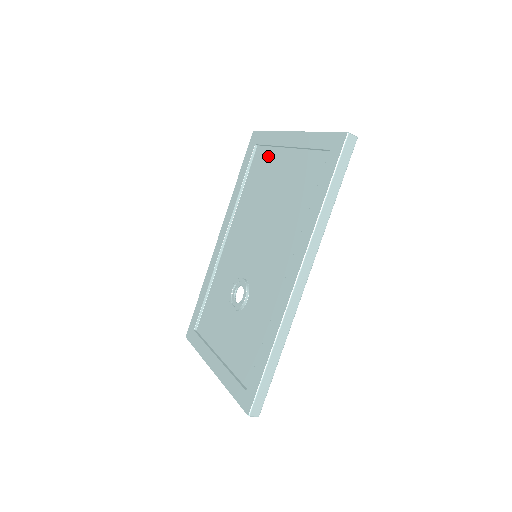
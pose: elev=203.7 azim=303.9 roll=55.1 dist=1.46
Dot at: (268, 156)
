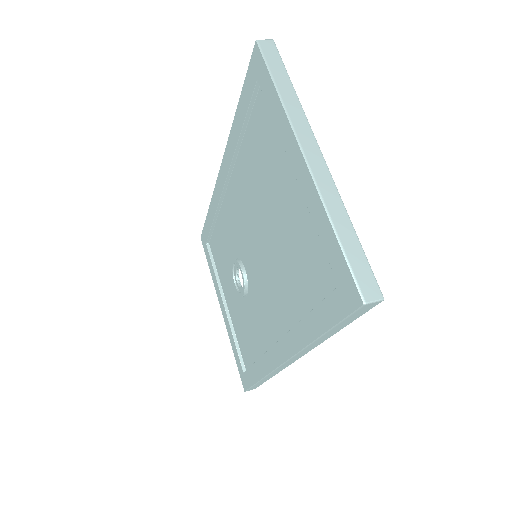
Dot at: (273, 133)
